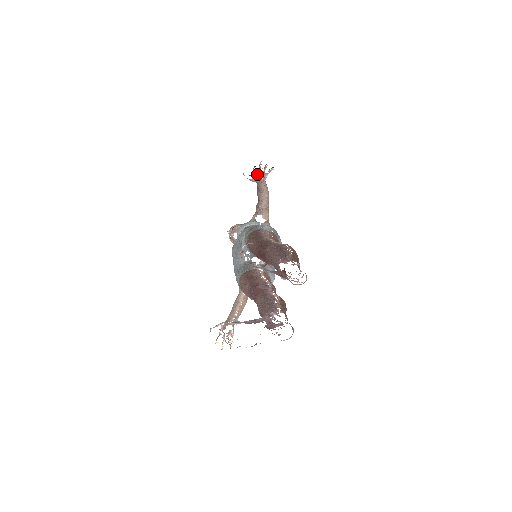
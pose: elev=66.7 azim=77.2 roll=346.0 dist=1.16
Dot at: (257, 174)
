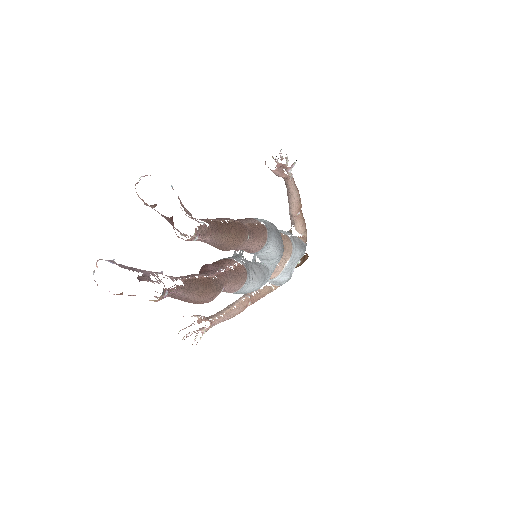
Dot at: (279, 166)
